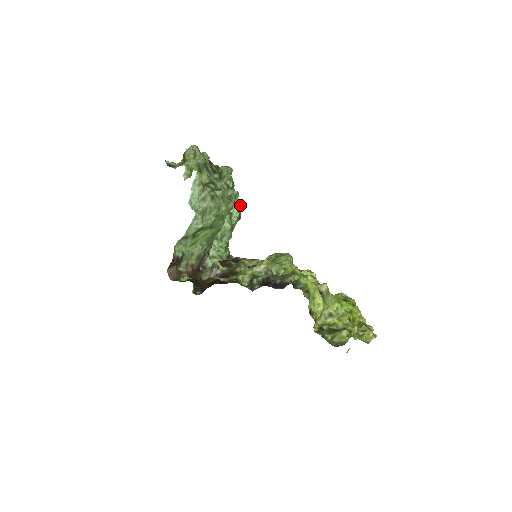
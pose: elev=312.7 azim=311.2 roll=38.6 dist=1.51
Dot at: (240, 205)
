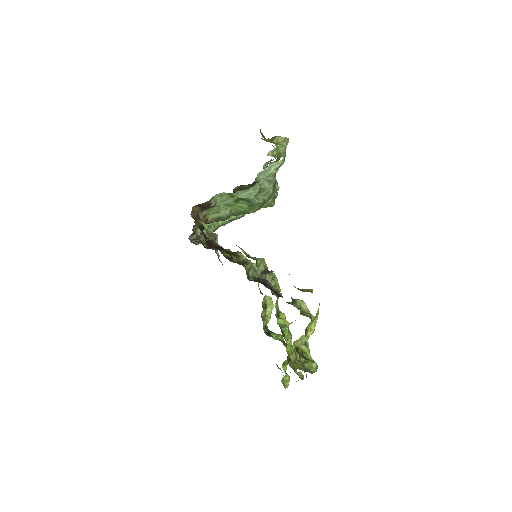
Dot at: occluded
